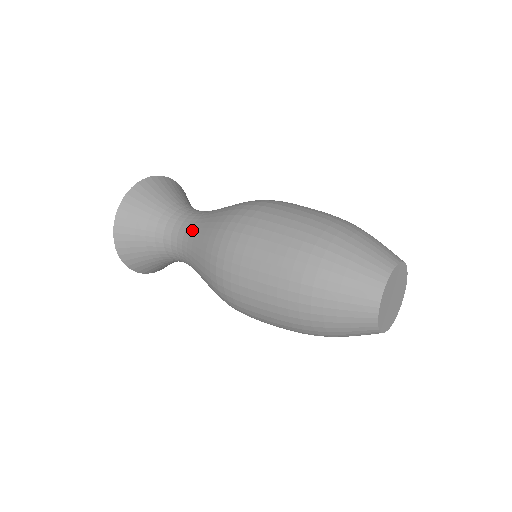
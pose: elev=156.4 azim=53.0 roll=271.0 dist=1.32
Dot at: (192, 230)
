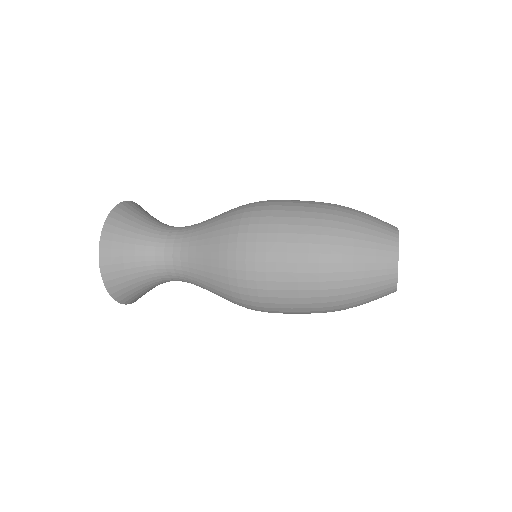
Dot at: (200, 223)
